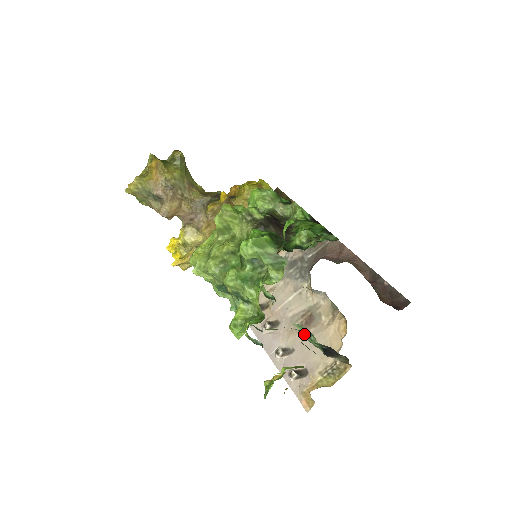
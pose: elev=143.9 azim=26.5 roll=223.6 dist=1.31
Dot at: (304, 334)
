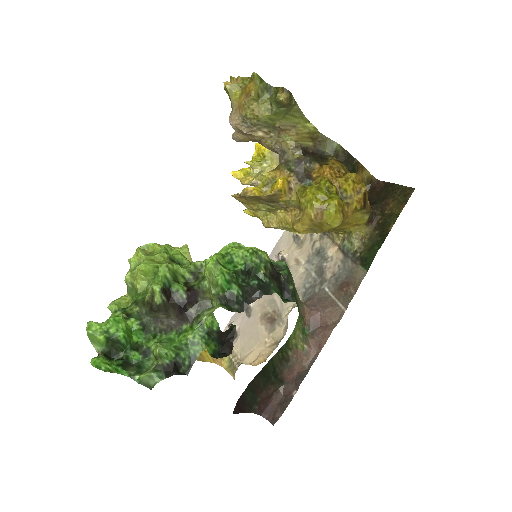
Dot at: occluded
